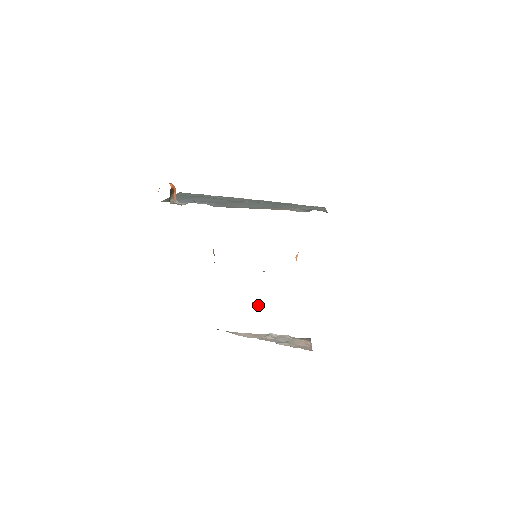
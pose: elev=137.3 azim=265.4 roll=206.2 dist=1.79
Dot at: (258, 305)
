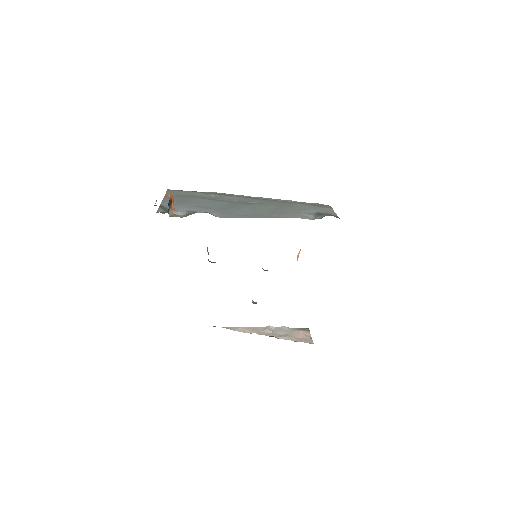
Dot at: occluded
